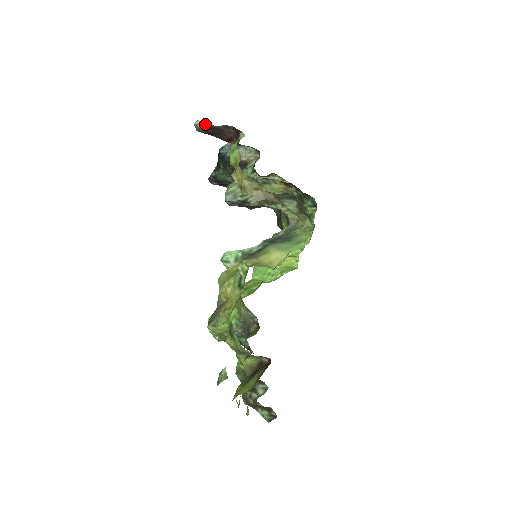
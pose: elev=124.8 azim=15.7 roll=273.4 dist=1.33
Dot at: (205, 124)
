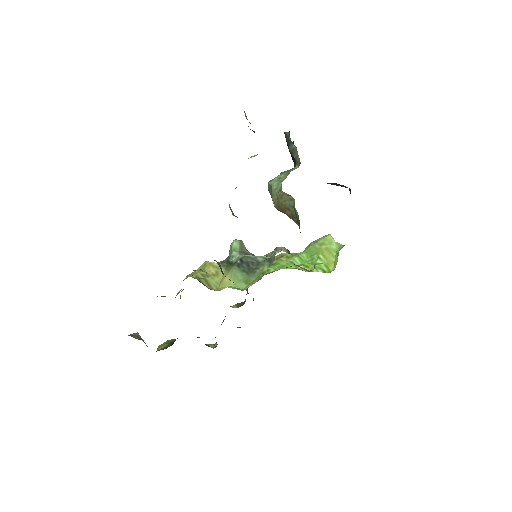
Dot at: (247, 119)
